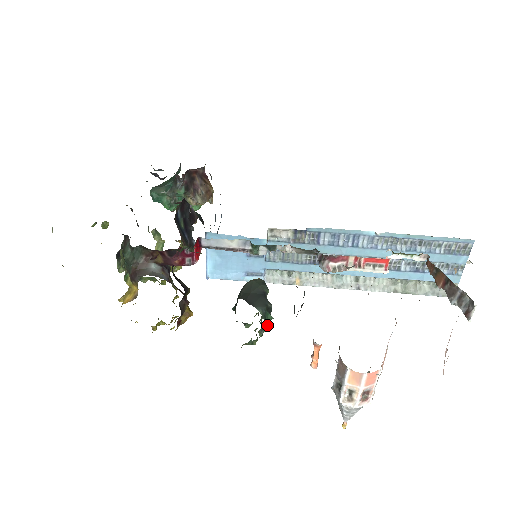
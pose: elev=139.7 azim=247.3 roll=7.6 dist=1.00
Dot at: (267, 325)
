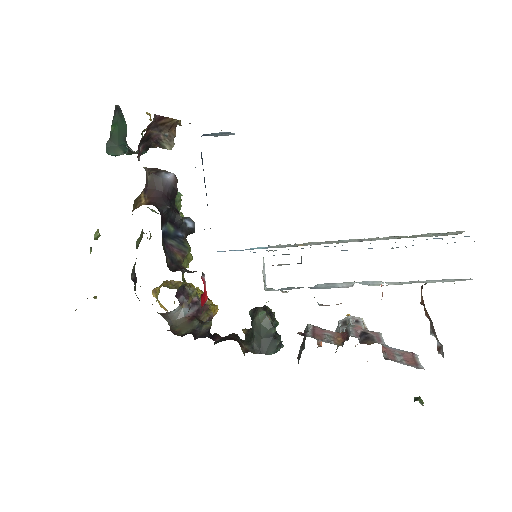
Dot at: occluded
